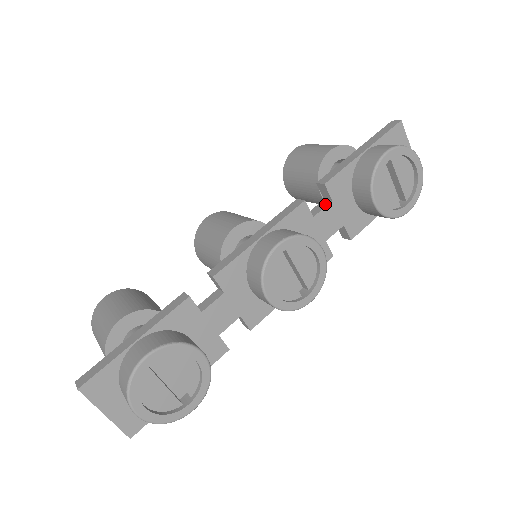
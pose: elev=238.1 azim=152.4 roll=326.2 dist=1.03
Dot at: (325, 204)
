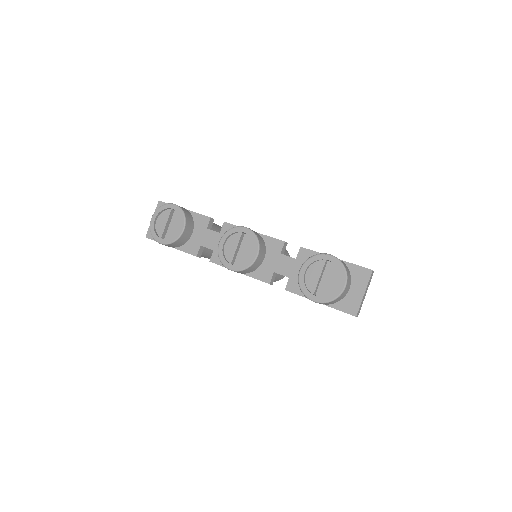
Dot at: occluded
